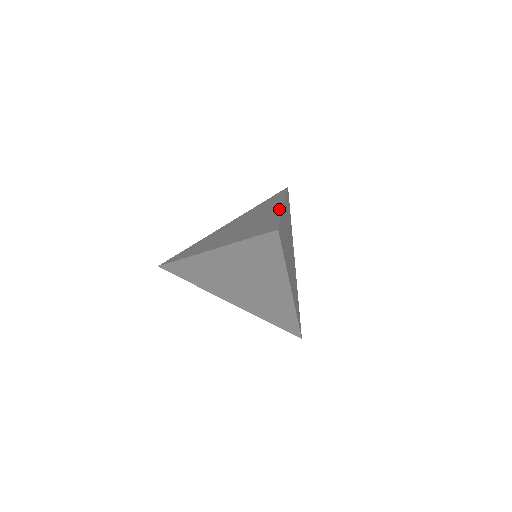
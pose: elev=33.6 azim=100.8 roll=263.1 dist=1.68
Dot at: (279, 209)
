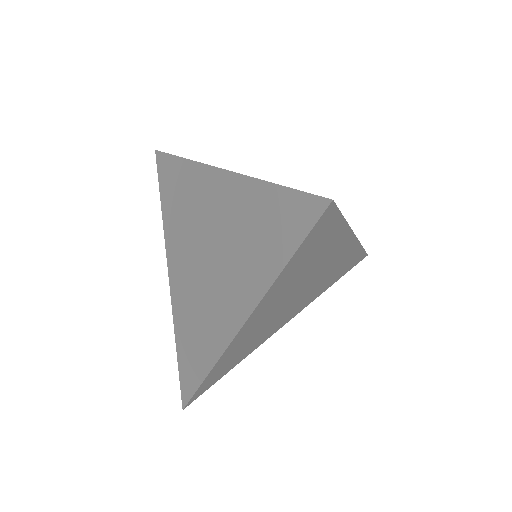
Dot at: occluded
